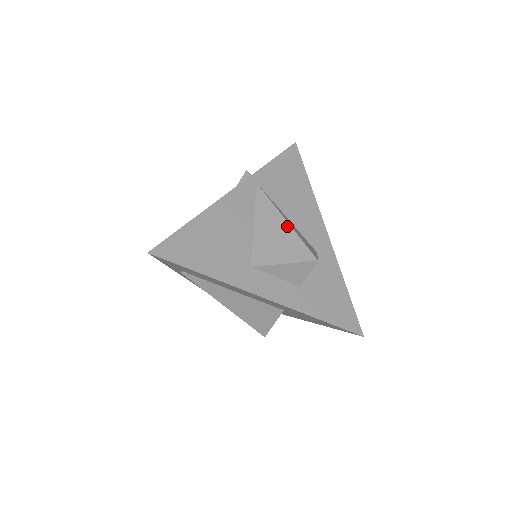
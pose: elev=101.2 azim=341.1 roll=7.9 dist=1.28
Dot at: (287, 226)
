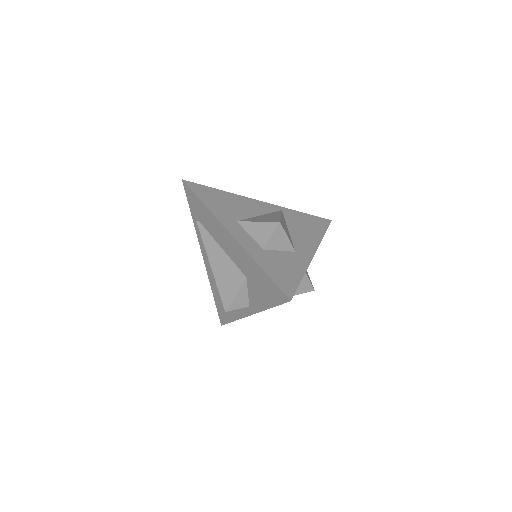
Dot at: (279, 216)
